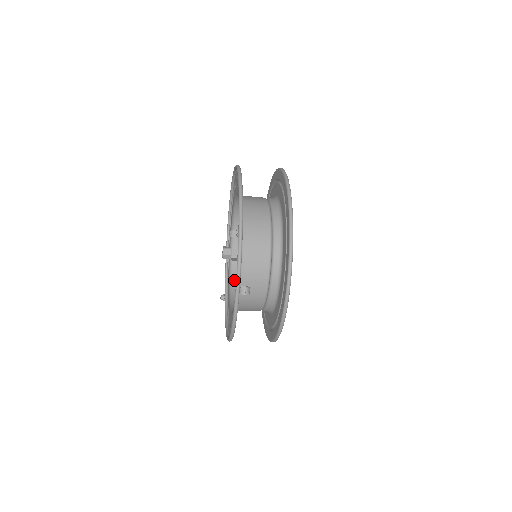
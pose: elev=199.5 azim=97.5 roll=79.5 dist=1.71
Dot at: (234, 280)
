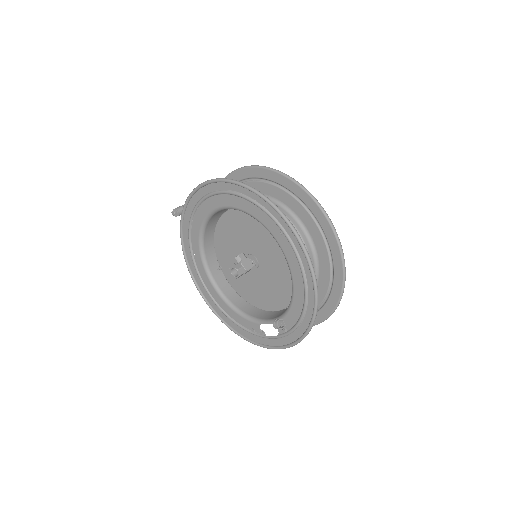
Dot at: (207, 229)
